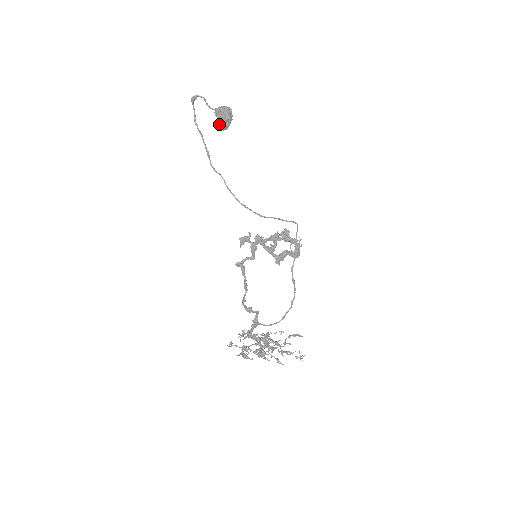
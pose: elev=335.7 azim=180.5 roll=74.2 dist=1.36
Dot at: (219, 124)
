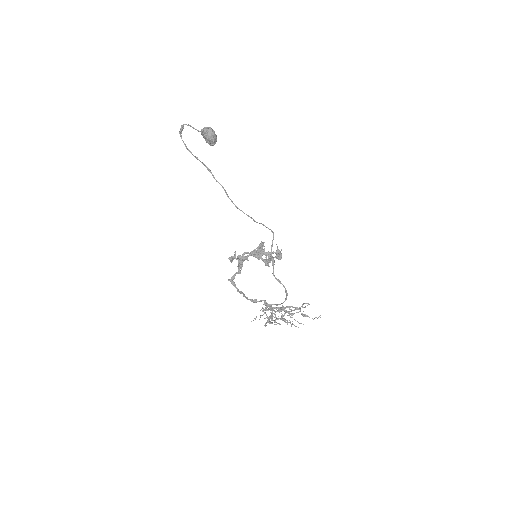
Dot at: (208, 143)
